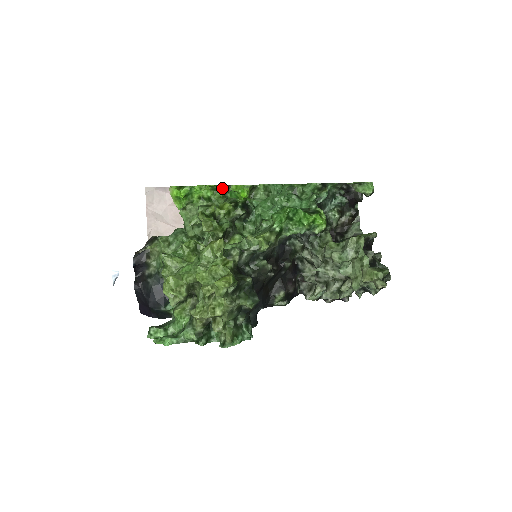
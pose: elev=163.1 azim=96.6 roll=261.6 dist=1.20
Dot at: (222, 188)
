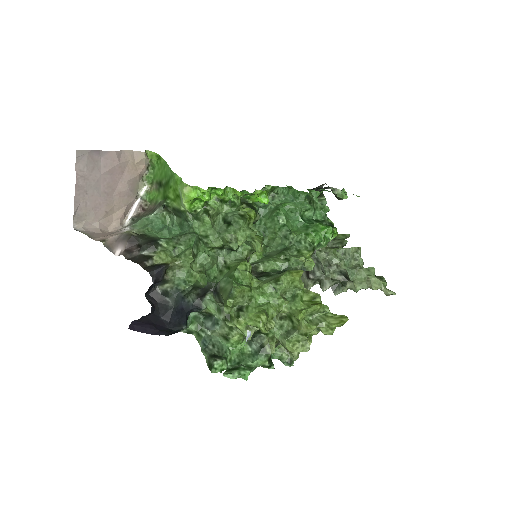
Dot at: (256, 197)
